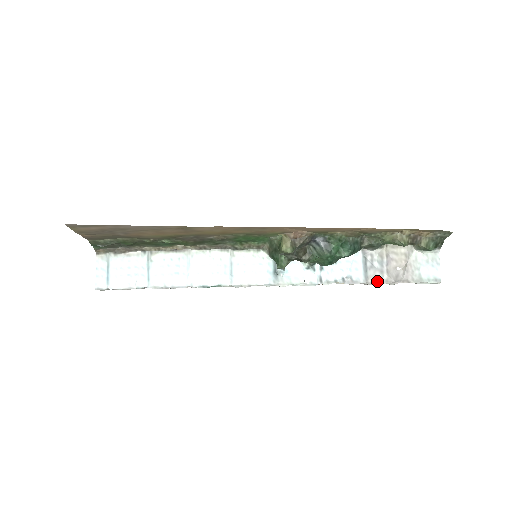
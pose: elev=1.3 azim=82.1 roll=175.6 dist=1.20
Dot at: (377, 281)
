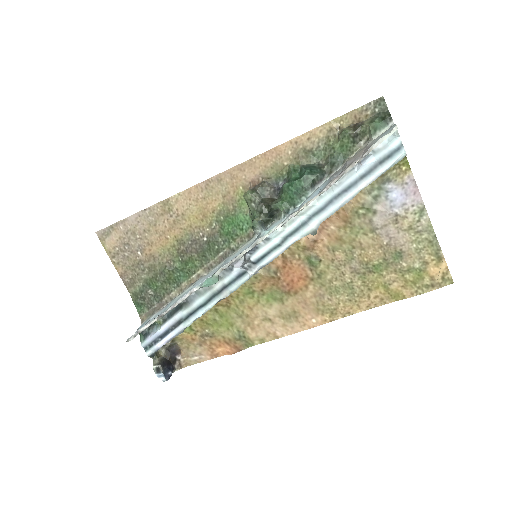
Dot at: (340, 174)
